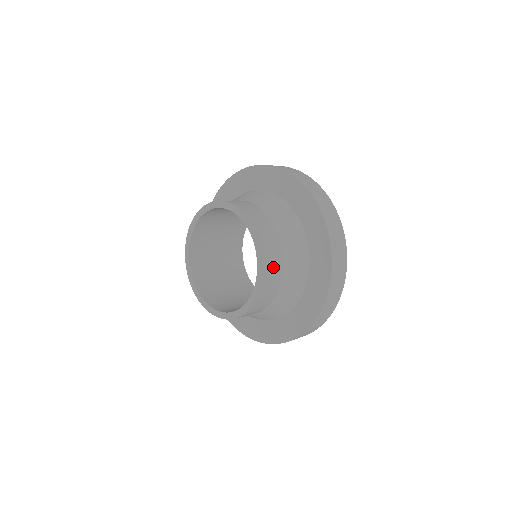
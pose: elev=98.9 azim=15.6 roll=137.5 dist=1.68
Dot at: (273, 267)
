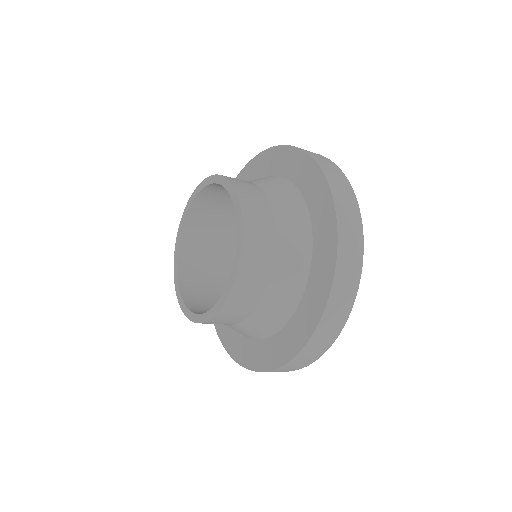
Dot at: (259, 224)
